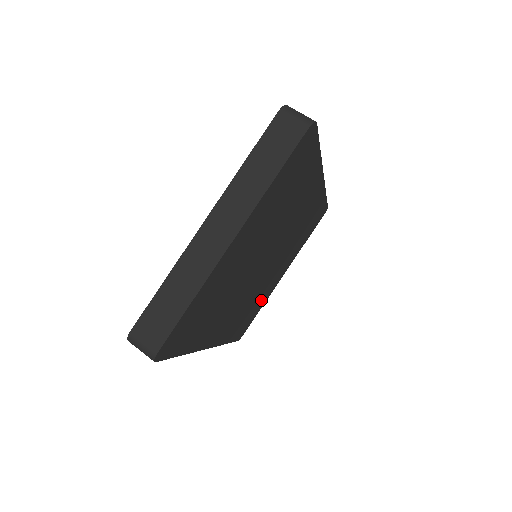
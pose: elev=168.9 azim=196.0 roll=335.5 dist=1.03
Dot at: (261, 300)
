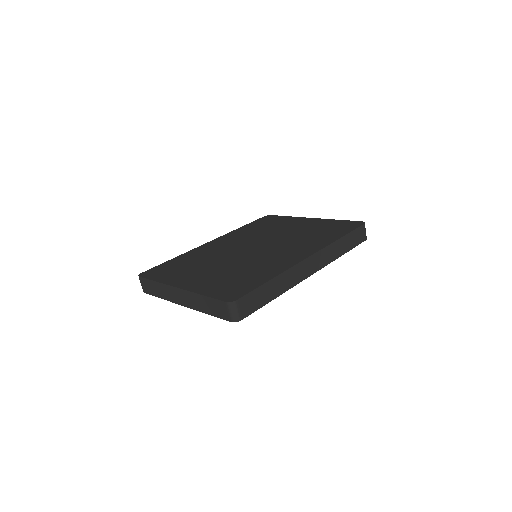
Dot at: occluded
